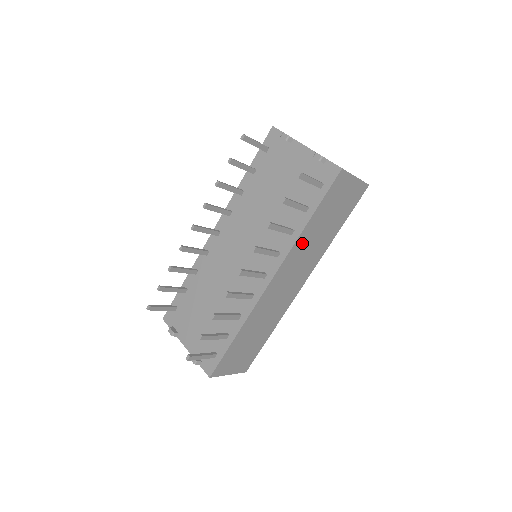
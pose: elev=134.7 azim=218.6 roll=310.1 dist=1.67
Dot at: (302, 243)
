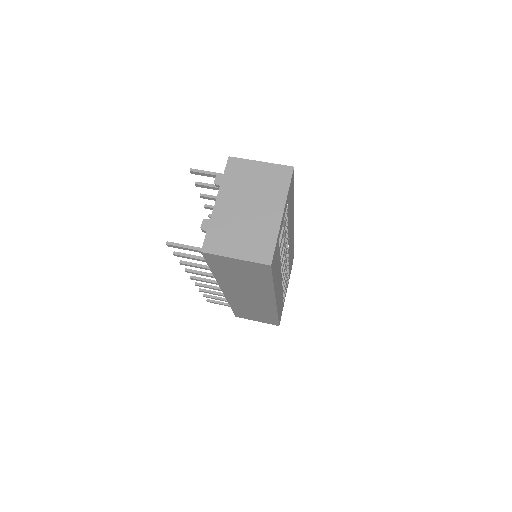
Dot at: (227, 281)
